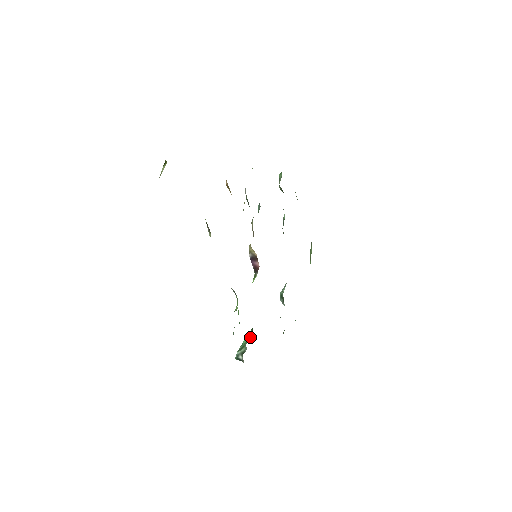
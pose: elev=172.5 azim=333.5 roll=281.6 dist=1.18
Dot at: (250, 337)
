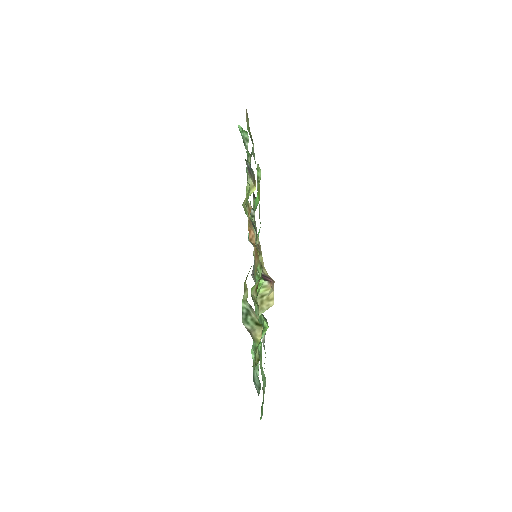
Dot at: occluded
